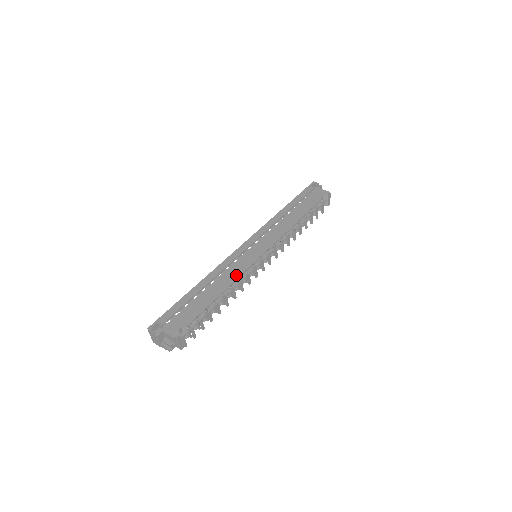
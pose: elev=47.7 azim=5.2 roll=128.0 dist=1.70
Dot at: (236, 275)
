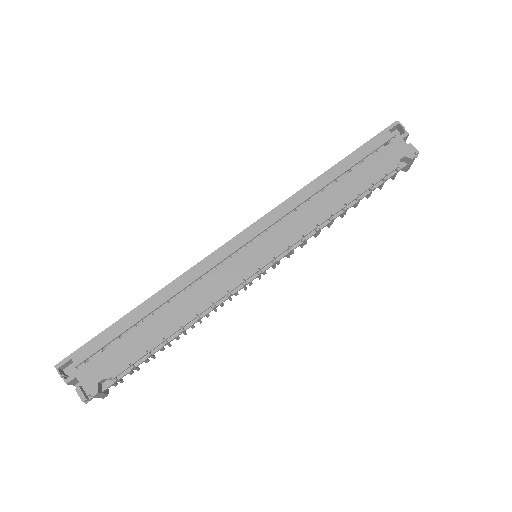
Dot at: (211, 298)
